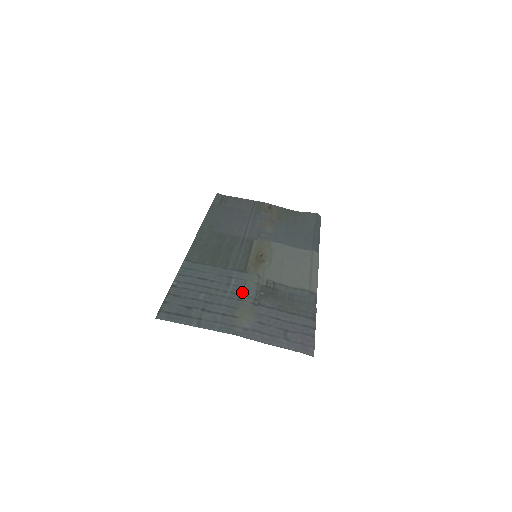
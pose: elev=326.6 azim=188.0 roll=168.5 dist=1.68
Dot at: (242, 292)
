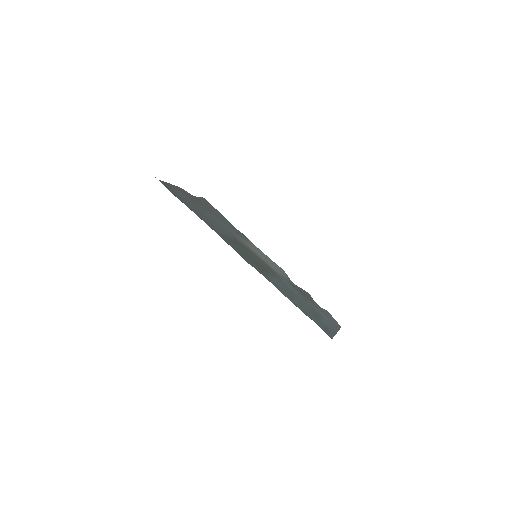
Dot at: (299, 294)
